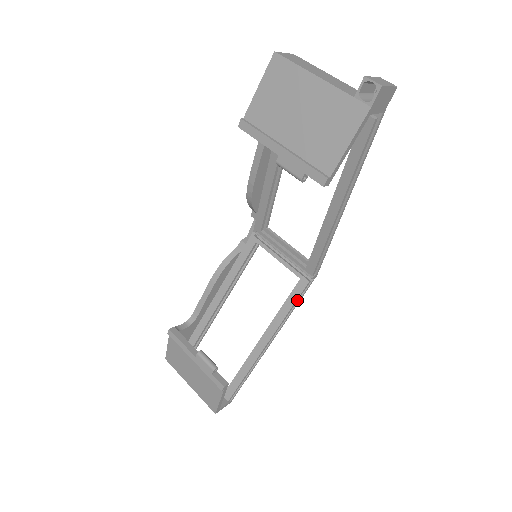
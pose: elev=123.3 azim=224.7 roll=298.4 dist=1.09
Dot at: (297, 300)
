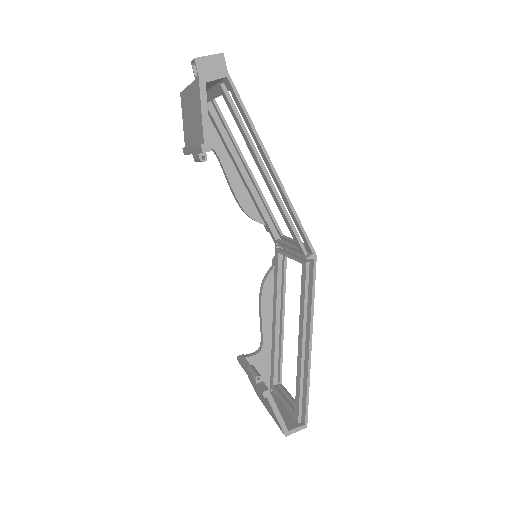
Dot at: (307, 287)
